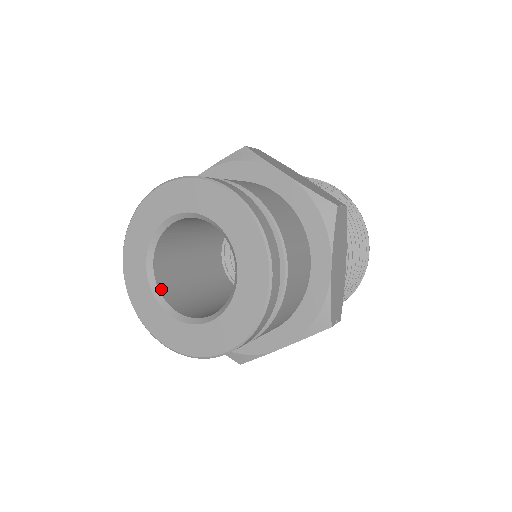
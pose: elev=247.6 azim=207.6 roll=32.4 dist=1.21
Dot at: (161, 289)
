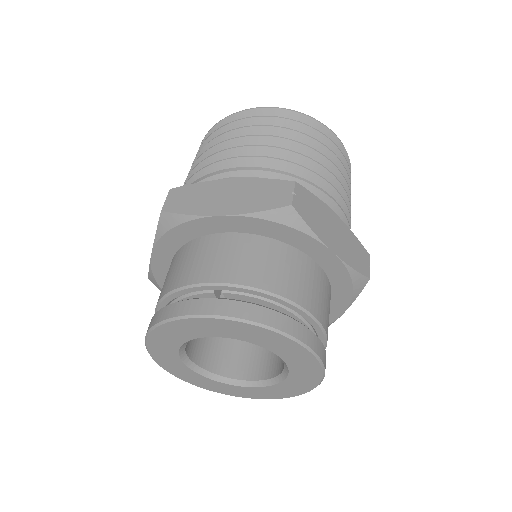
Dot at: (225, 374)
